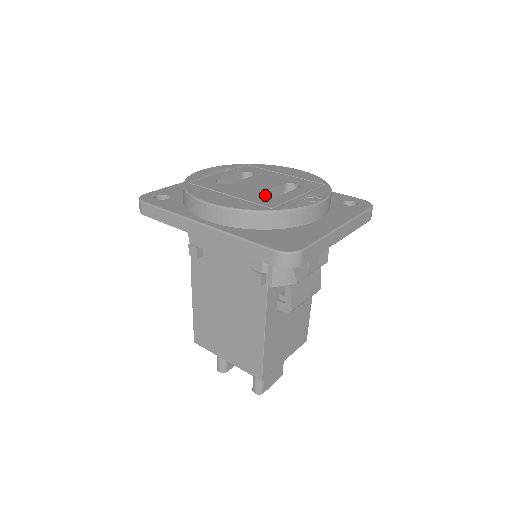
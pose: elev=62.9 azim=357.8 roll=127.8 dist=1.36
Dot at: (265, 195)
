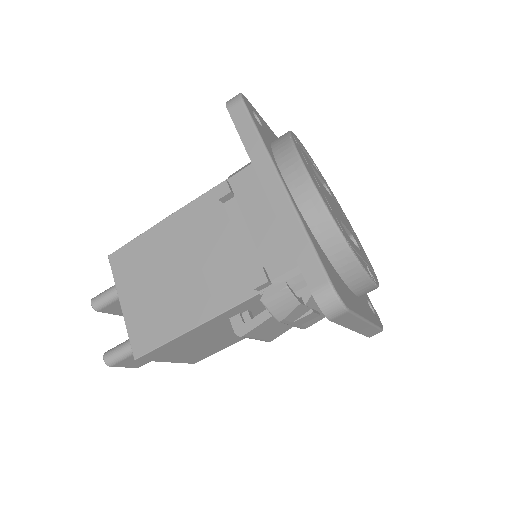
Dot at: occluded
